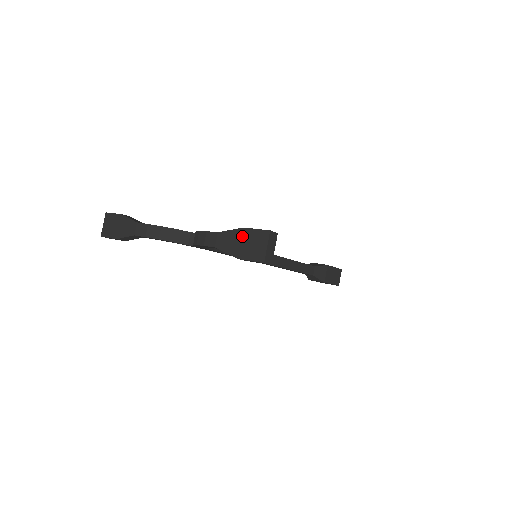
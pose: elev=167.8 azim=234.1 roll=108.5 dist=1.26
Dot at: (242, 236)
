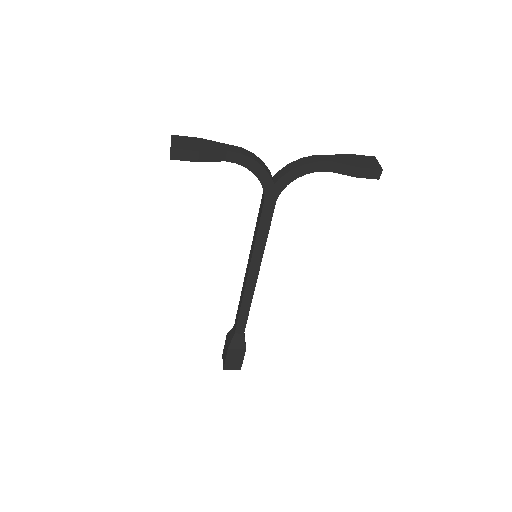
Dot at: (354, 157)
